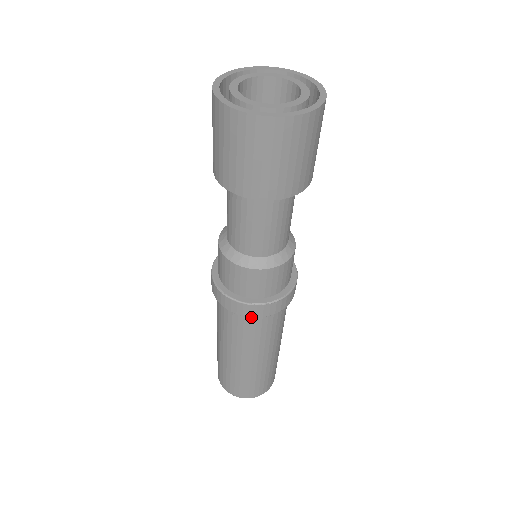
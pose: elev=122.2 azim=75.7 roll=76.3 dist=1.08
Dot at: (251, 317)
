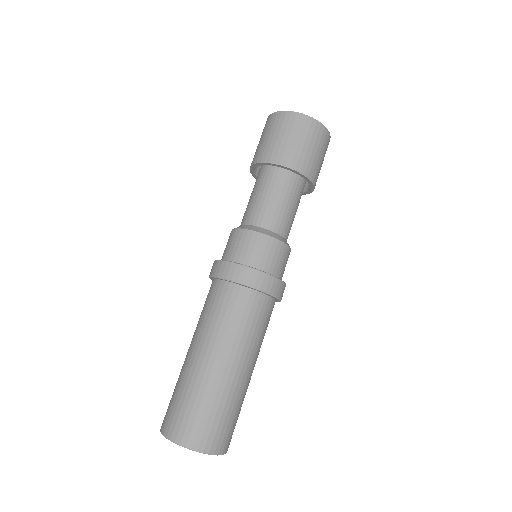
Dot at: (215, 276)
